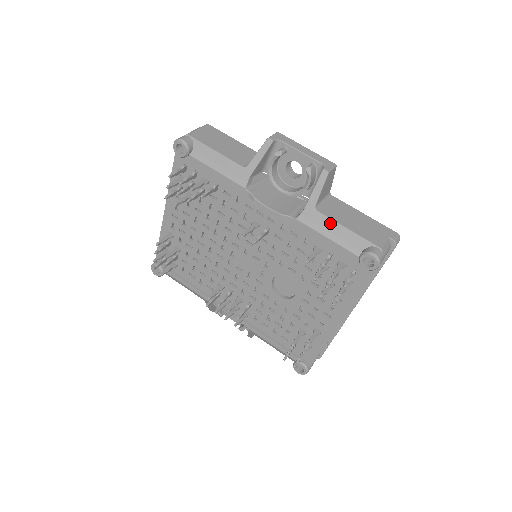
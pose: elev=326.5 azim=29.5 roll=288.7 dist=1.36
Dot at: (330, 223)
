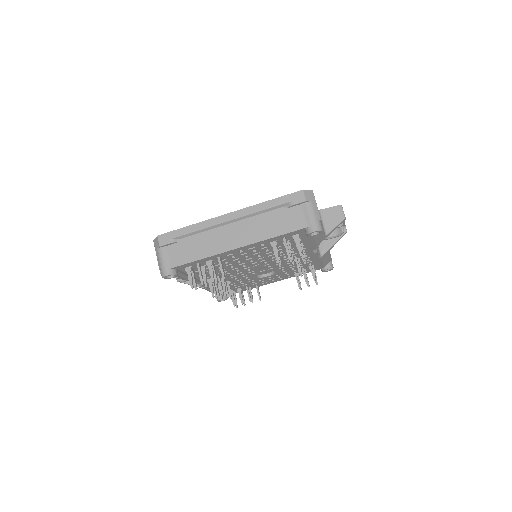
Dot at: occluded
